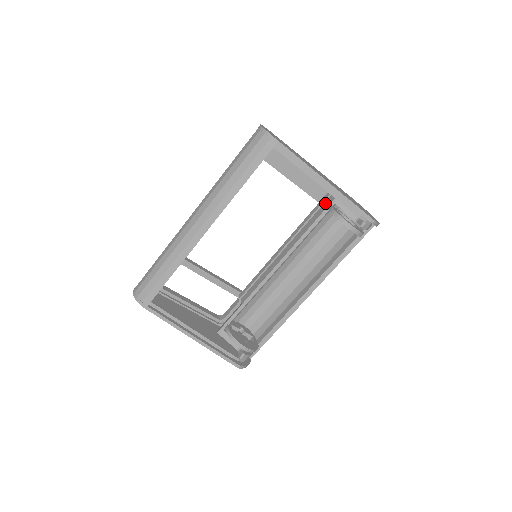
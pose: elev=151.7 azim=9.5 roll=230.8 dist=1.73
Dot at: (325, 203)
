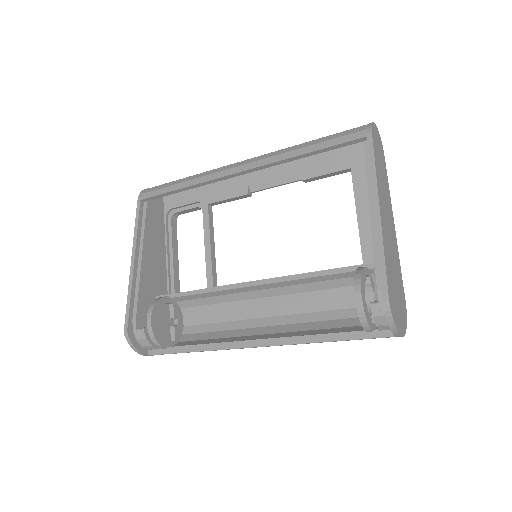
Dot at: occluded
